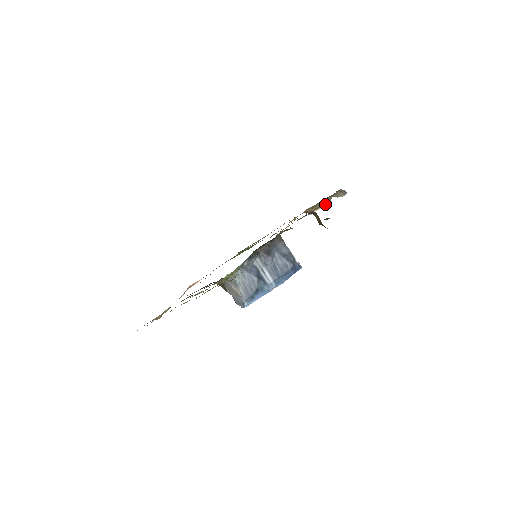
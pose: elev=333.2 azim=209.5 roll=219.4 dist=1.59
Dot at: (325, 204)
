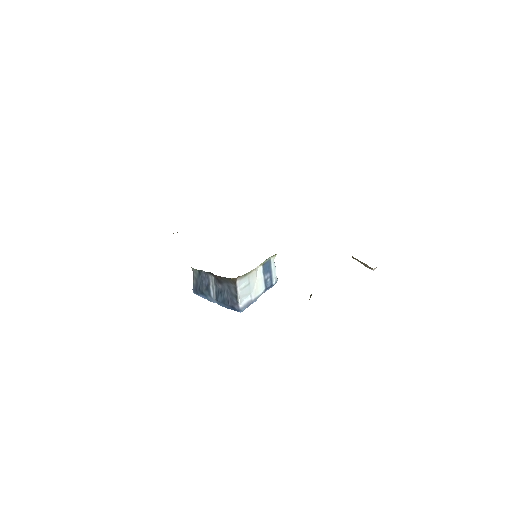
Dot at: (367, 266)
